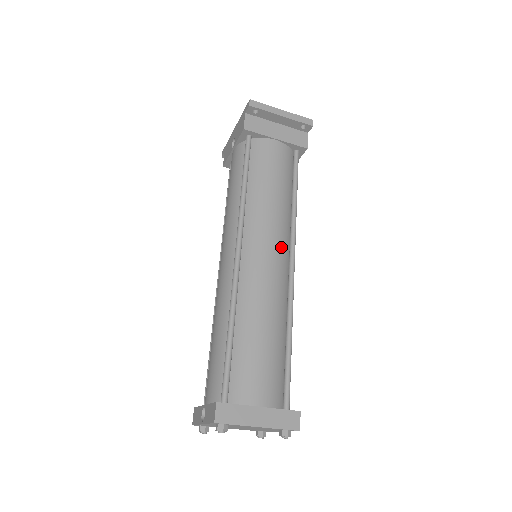
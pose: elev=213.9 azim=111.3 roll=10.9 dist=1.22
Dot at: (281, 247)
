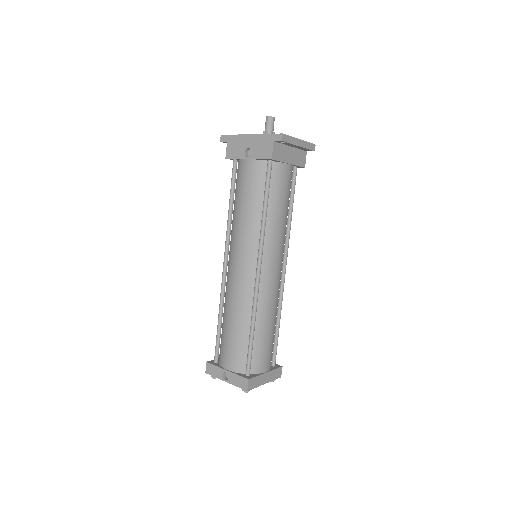
Dot at: (282, 260)
